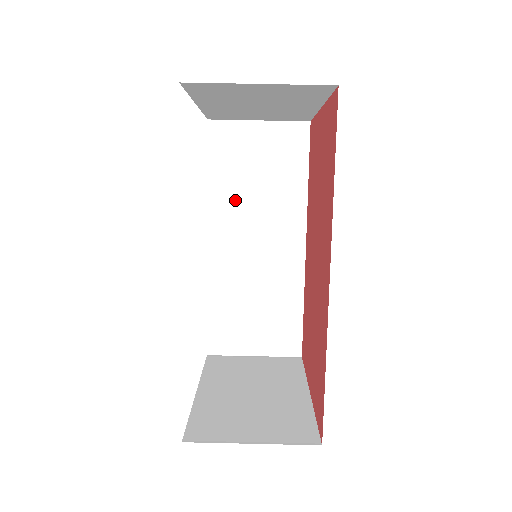
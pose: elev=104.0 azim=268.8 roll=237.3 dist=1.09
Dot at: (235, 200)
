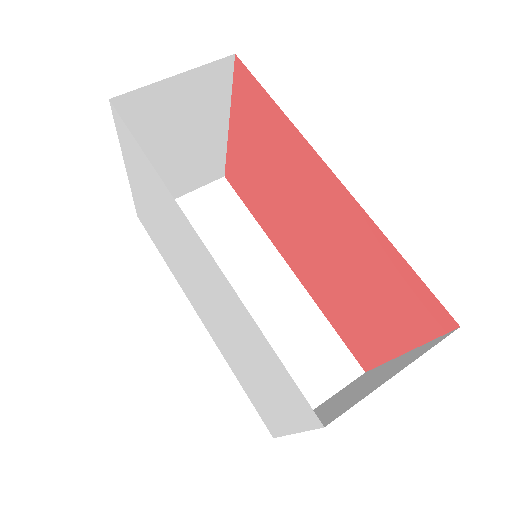
Dot at: occluded
